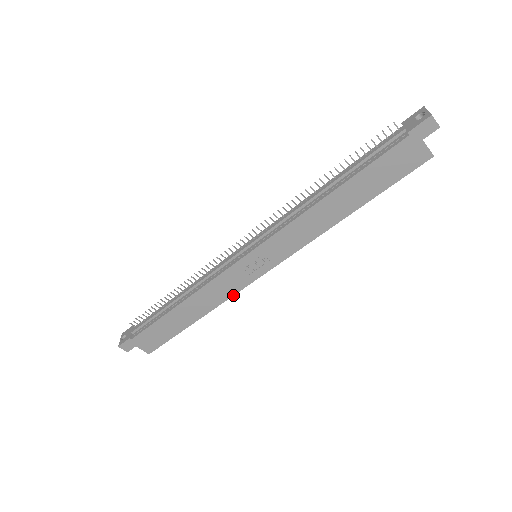
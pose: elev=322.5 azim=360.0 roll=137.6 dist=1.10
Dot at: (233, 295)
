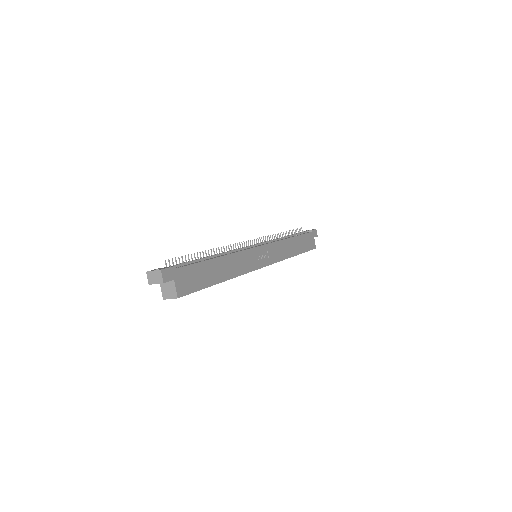
Dot at: occluded
